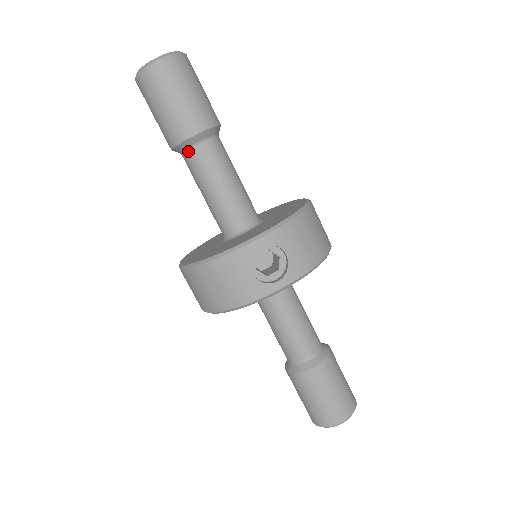
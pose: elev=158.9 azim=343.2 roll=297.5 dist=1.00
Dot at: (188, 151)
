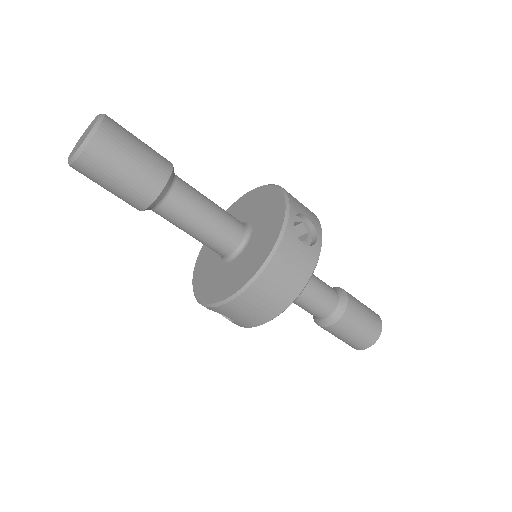
Dot at: (167, 197)
